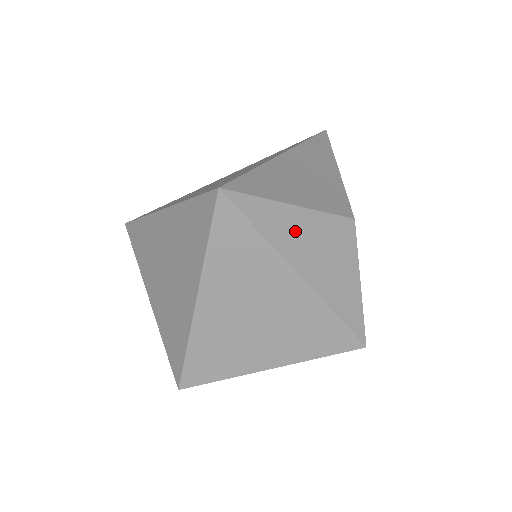
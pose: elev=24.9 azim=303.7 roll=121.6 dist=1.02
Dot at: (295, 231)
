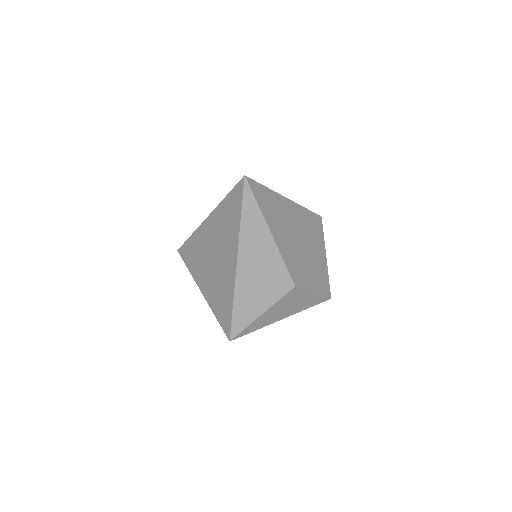
Dot at: (270, 317)
